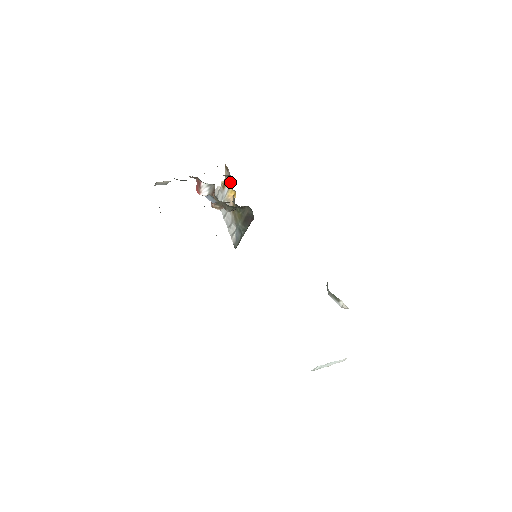
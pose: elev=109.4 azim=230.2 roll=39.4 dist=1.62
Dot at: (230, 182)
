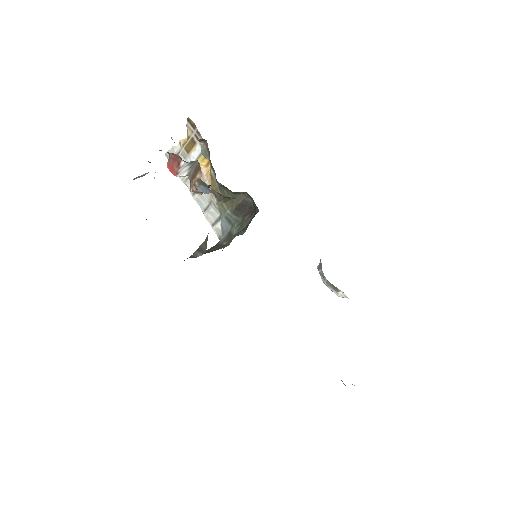
Dot at: (203, 148)
